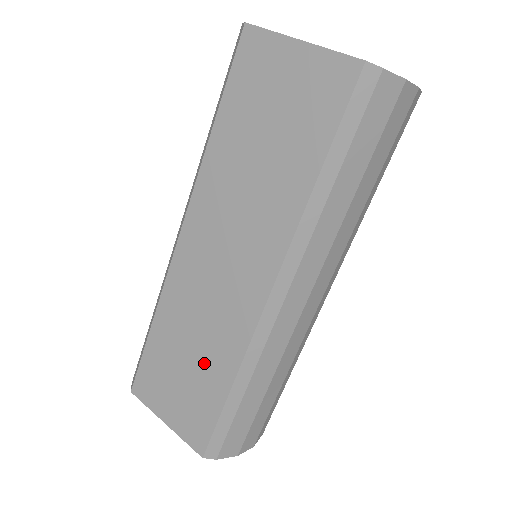
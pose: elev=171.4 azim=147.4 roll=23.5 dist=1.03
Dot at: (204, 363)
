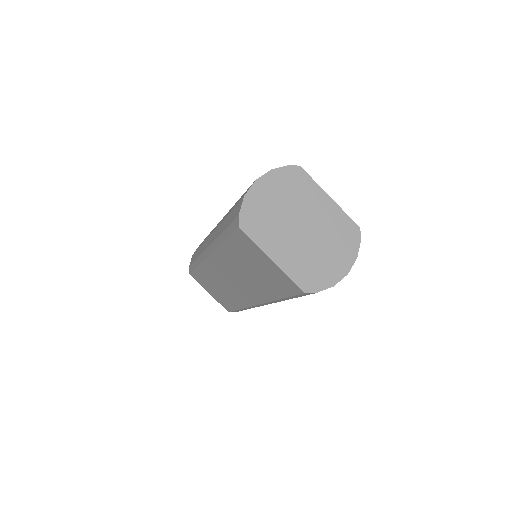
Dot at: (226, 295)
